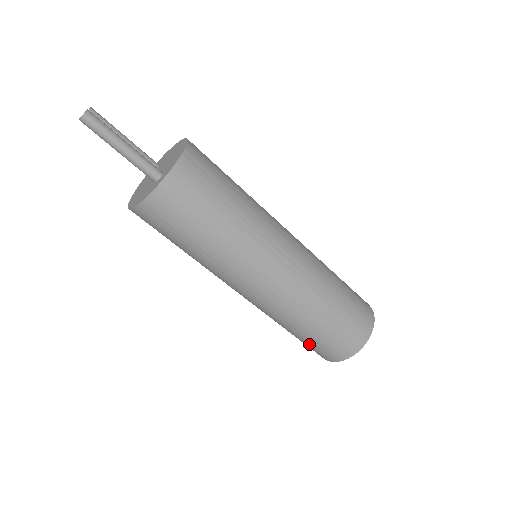
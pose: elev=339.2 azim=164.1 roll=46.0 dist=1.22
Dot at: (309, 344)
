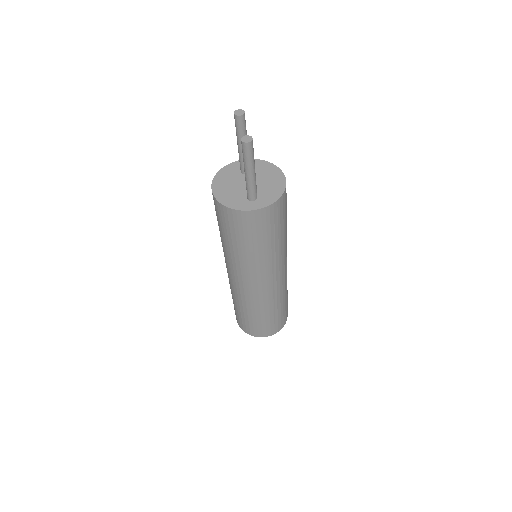
Dot at: (240, 317)
